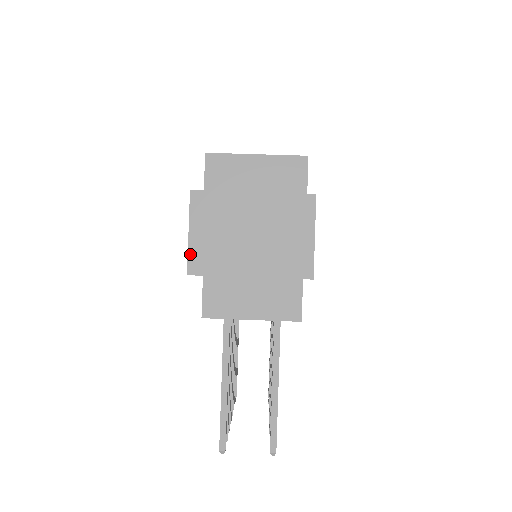
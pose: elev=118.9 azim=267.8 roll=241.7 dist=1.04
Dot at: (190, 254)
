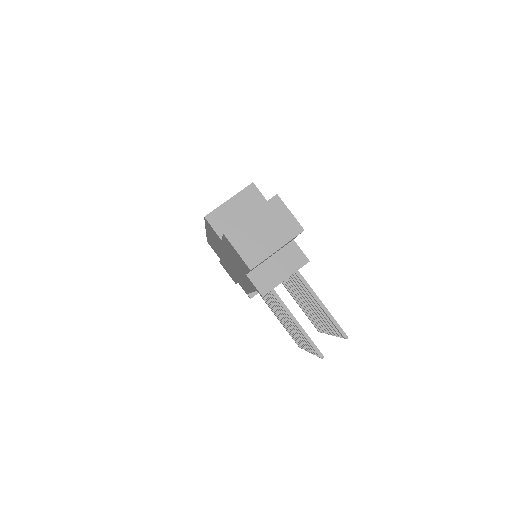
Dot at: (245, 260)
